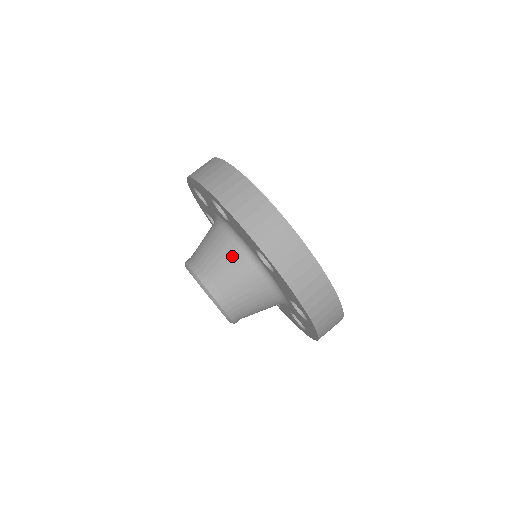
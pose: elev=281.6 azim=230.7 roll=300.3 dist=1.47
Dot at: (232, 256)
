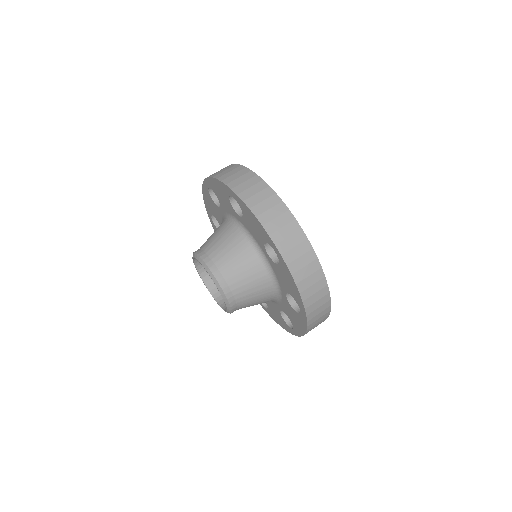
Dot at: (240, 249)
